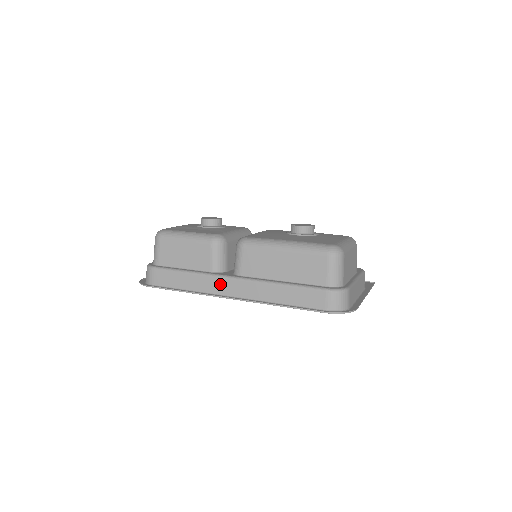
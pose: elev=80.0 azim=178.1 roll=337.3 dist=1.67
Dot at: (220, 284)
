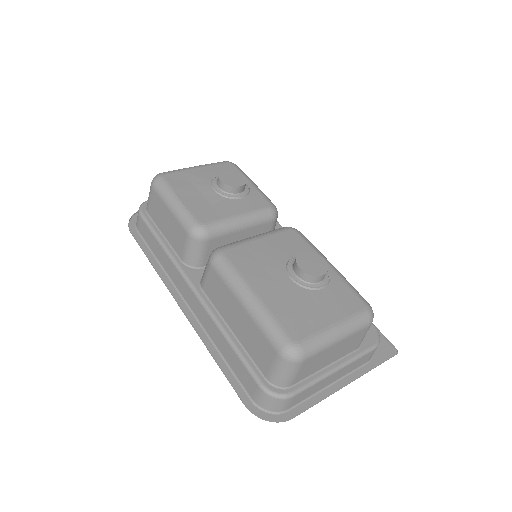
Dot at: (181, 283)
